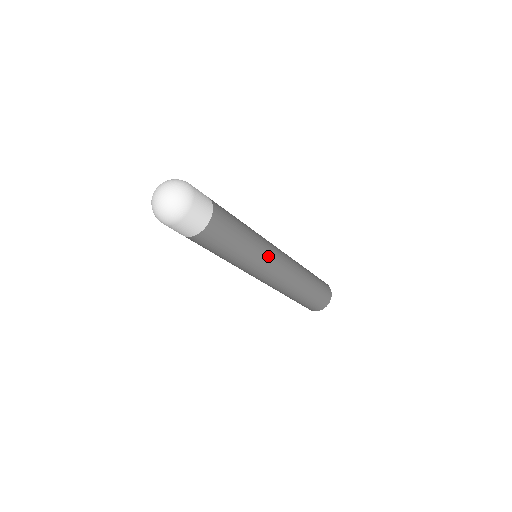
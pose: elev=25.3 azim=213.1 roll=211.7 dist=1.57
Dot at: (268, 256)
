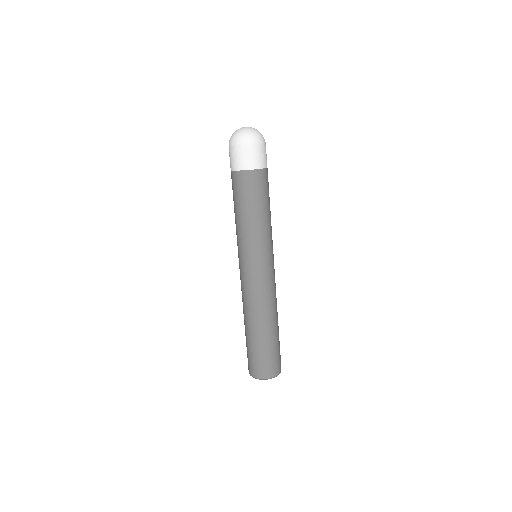
Dot at: occluded
